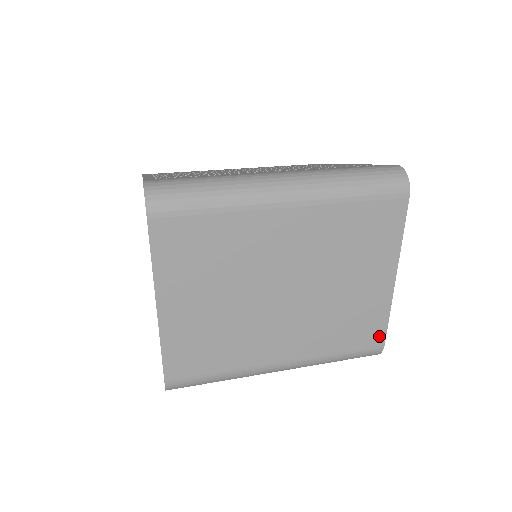
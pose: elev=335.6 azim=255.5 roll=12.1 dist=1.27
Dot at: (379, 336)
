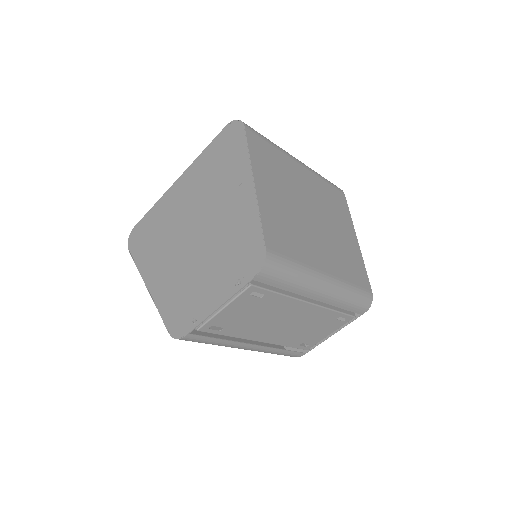
Dot at: (367, 282)
